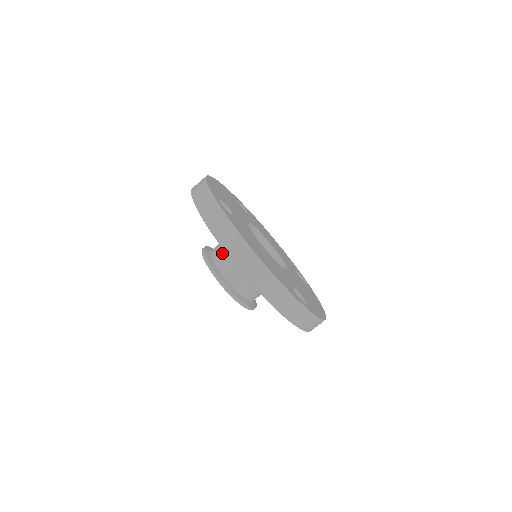
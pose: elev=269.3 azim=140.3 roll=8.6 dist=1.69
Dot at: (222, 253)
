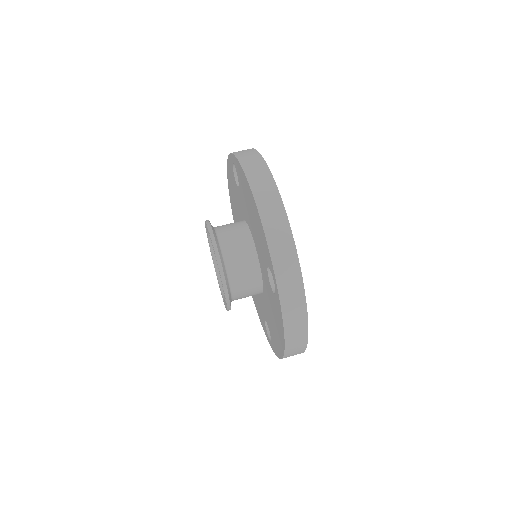
Dot at: (241, 272)
